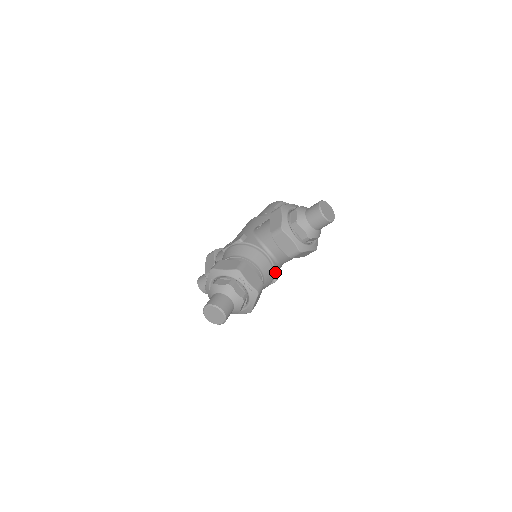
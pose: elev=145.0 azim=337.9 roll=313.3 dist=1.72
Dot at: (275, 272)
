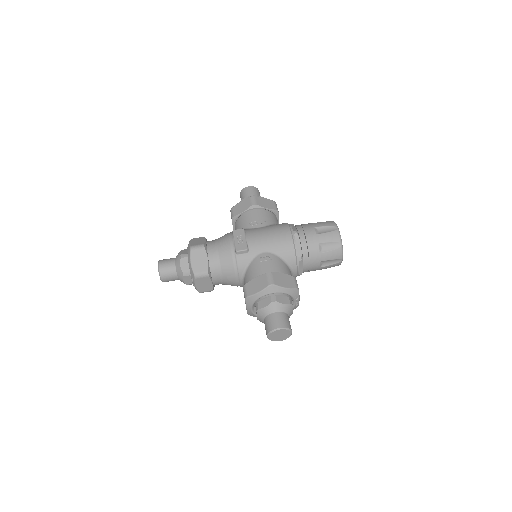
Dot at: occluded
